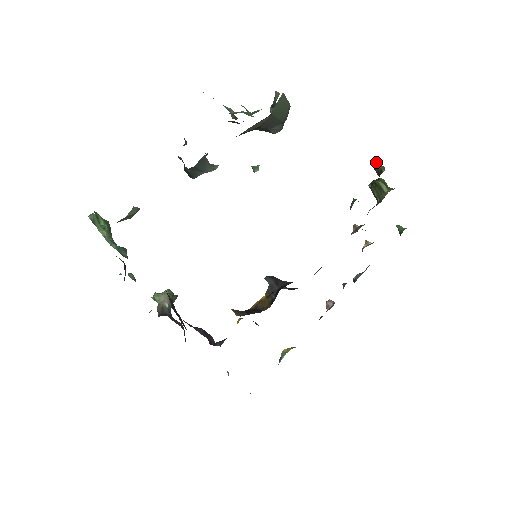
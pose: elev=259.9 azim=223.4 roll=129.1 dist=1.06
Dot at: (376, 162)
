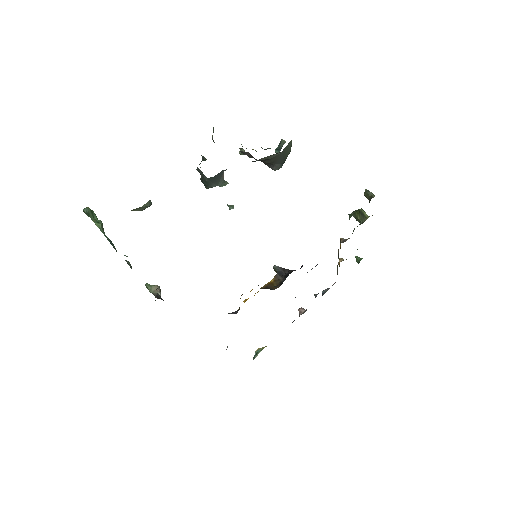
Dot at: (368, 191)
